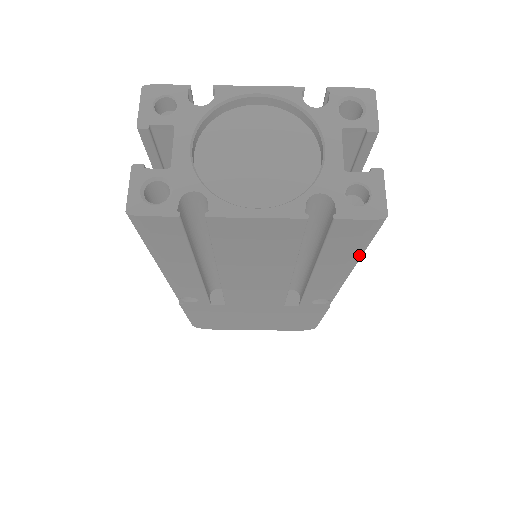
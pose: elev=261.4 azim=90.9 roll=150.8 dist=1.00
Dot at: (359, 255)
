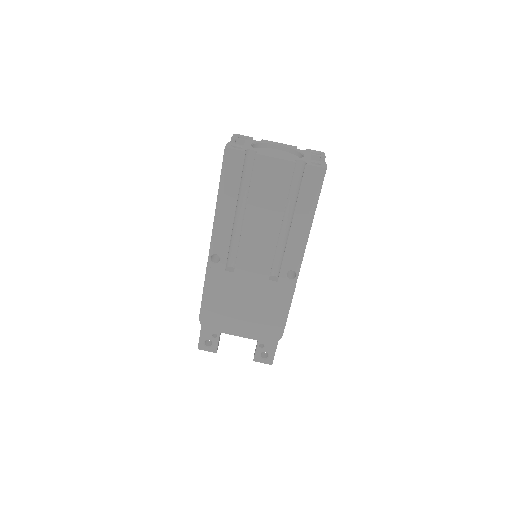
Dot at: (315, 206)
